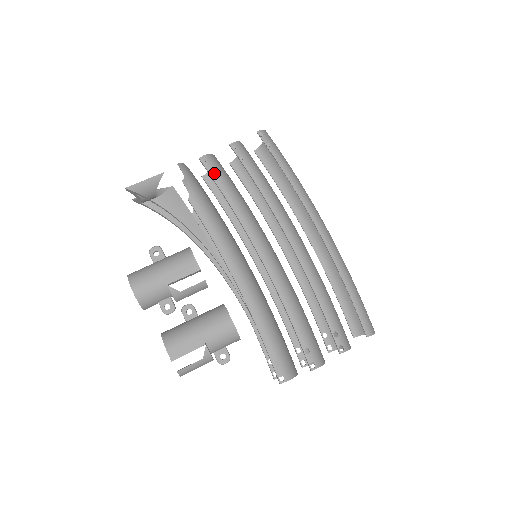
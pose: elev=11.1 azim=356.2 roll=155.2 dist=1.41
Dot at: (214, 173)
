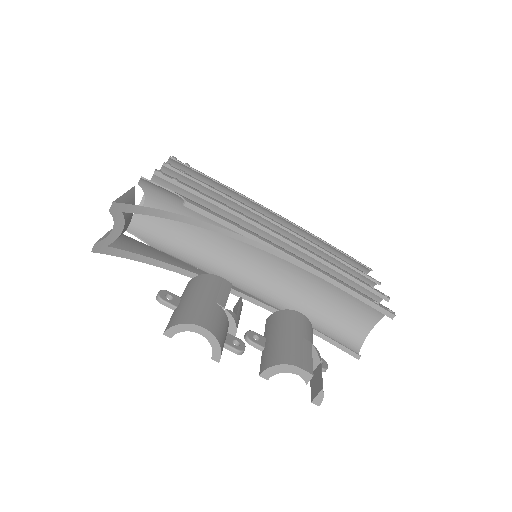
Dot at: (179, 181)
